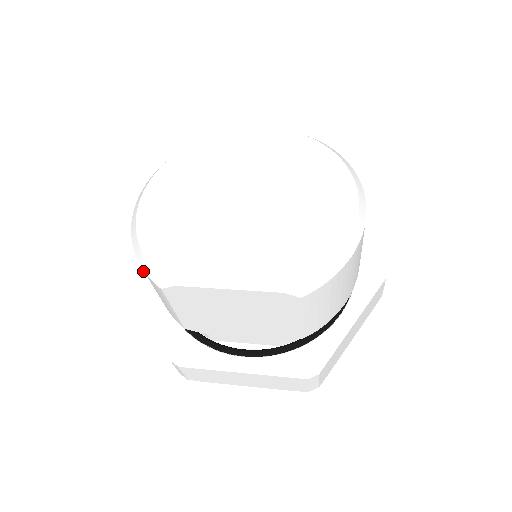
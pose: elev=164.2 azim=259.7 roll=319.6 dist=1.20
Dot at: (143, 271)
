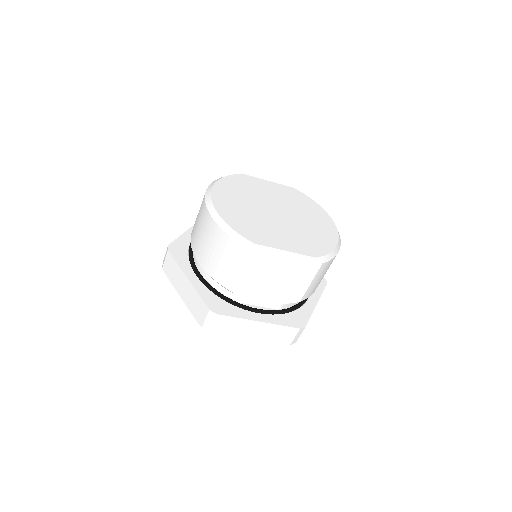
Dot at: (171, 254)
